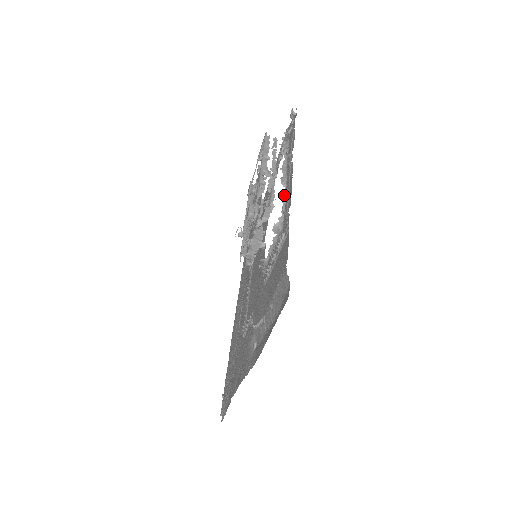
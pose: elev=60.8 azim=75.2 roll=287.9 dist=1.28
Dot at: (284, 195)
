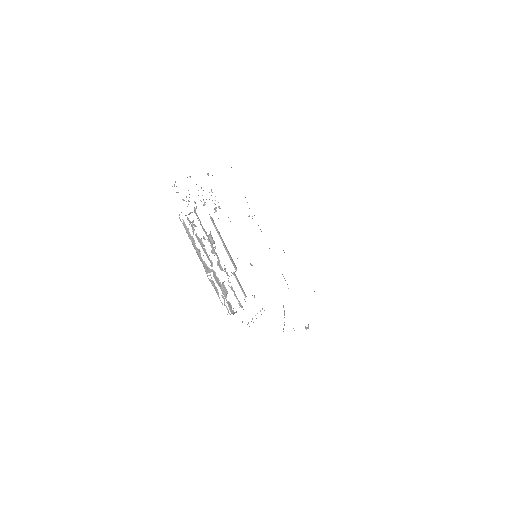
Dot at: (229, 282)
